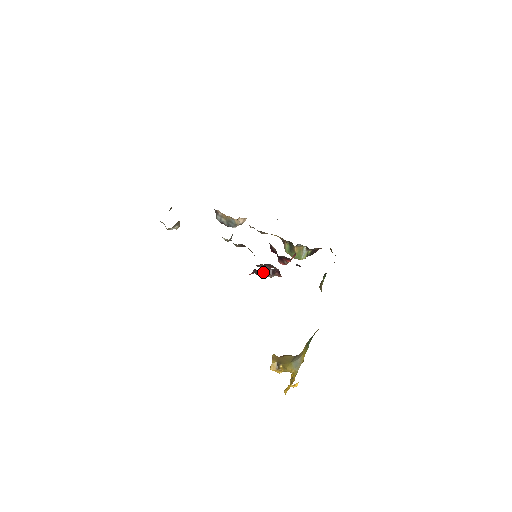
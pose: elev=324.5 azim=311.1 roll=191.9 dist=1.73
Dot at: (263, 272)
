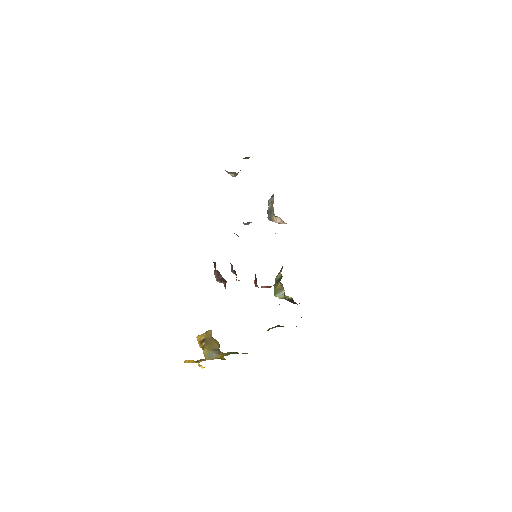
Dot at: (216, 271)
